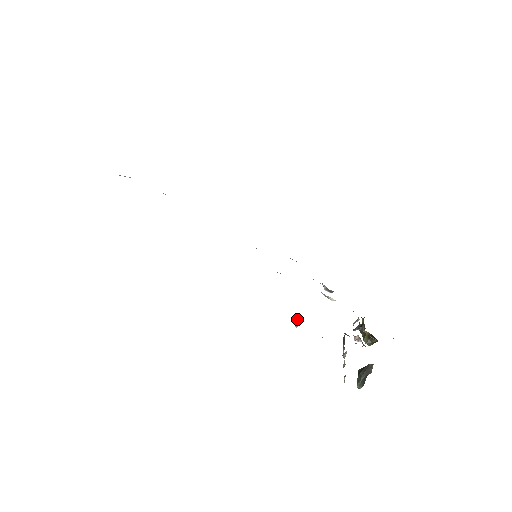
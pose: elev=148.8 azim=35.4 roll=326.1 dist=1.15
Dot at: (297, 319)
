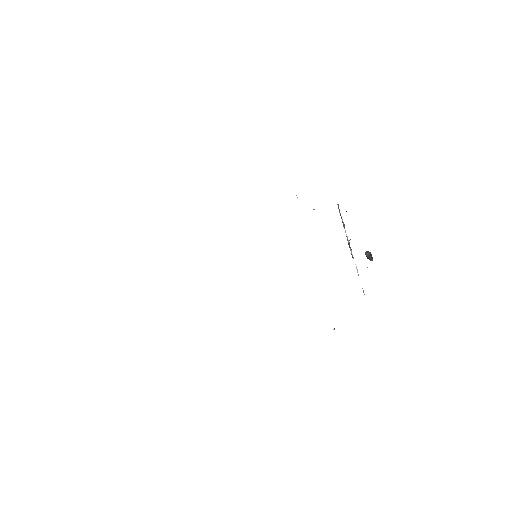
Dot at: occluded
